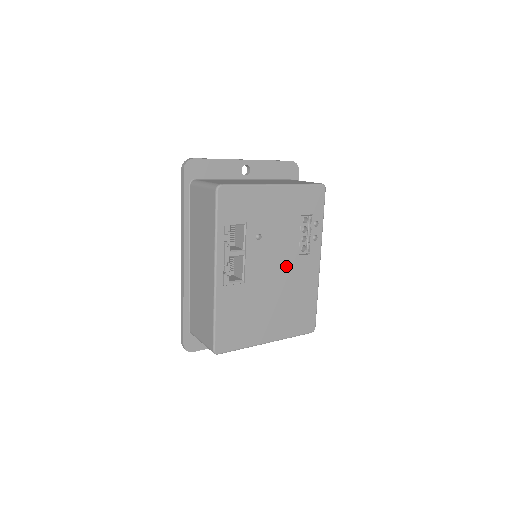
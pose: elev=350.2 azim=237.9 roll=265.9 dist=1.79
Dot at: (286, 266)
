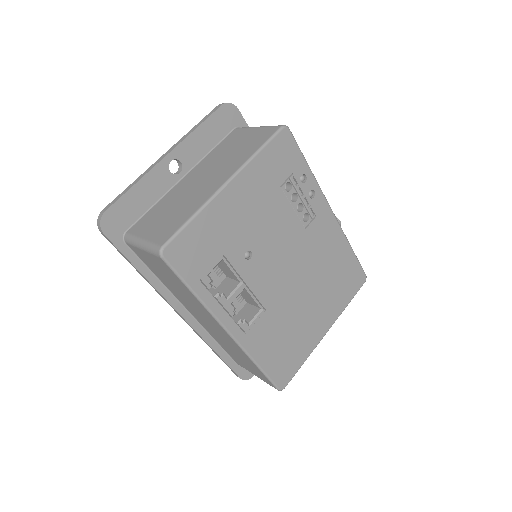
Dot at: (298, 252)
